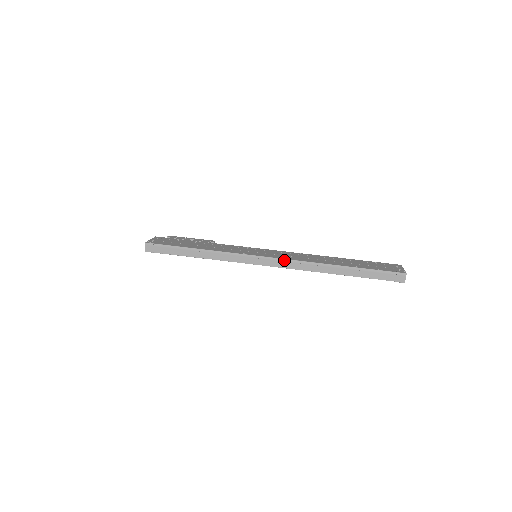
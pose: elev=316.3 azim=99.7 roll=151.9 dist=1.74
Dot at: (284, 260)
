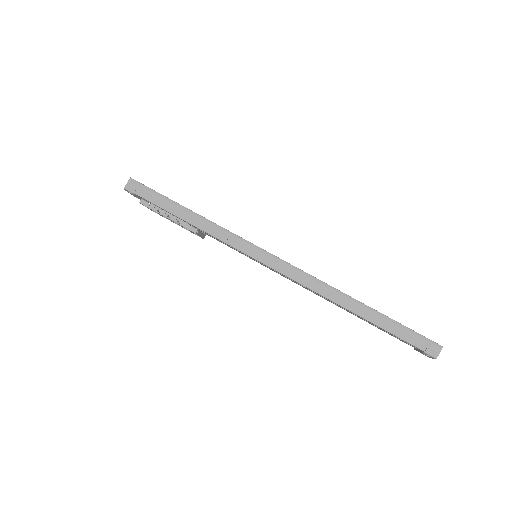
Dot at: (293, 267)
